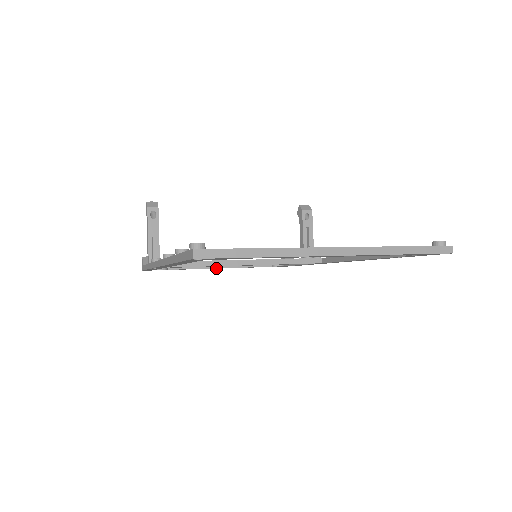
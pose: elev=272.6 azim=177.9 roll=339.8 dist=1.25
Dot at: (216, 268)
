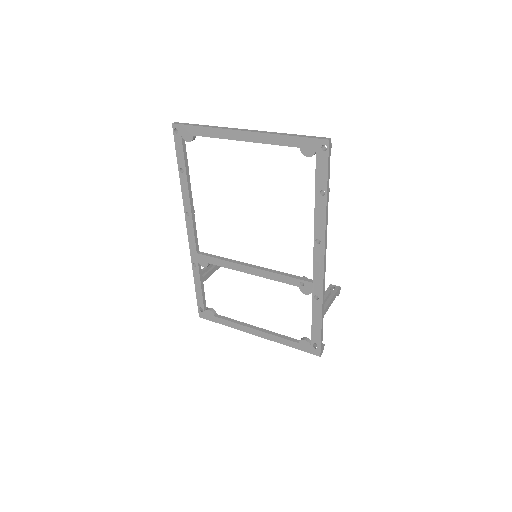
Dot at: (251, 331)
